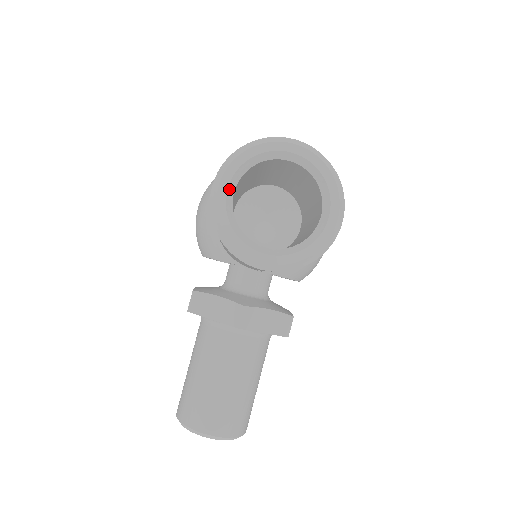
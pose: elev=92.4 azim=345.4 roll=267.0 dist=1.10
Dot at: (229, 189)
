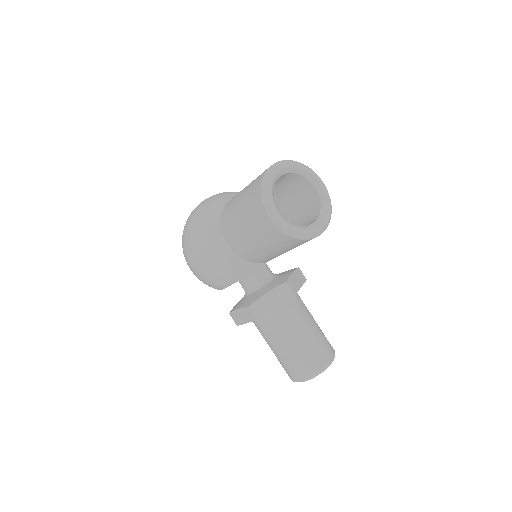
Dot at: (278, 211)
